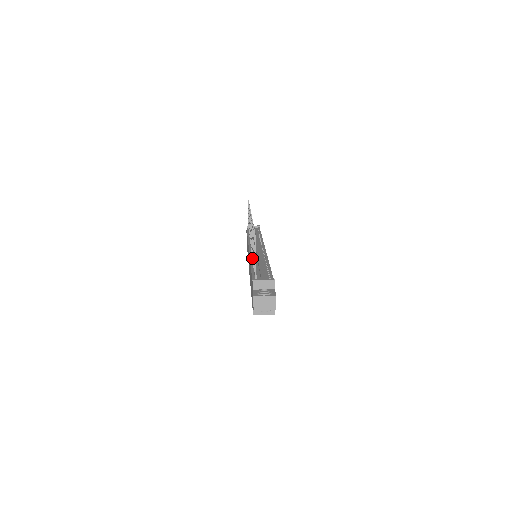
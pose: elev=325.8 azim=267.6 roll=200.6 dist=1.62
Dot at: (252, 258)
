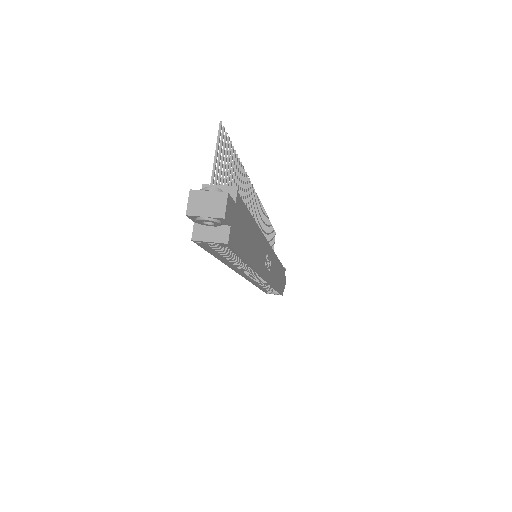
Dot at: occluded
